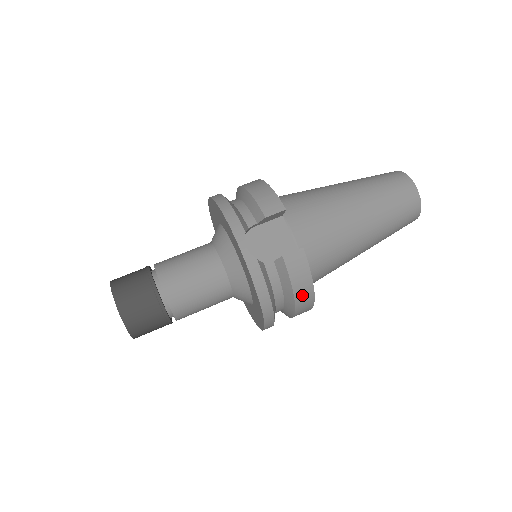
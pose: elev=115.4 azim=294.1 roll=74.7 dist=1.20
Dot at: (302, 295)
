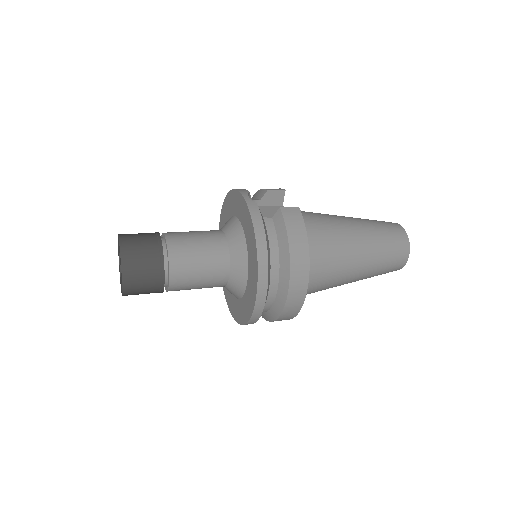
Dot at: (297, 249)
